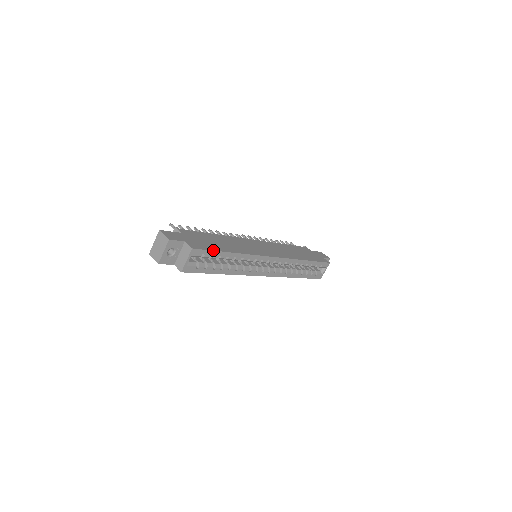
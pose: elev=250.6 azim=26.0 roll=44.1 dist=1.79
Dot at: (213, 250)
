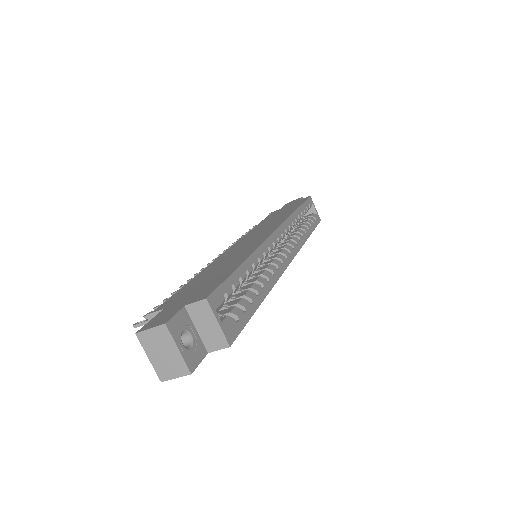
Dot at: (226, 278)
